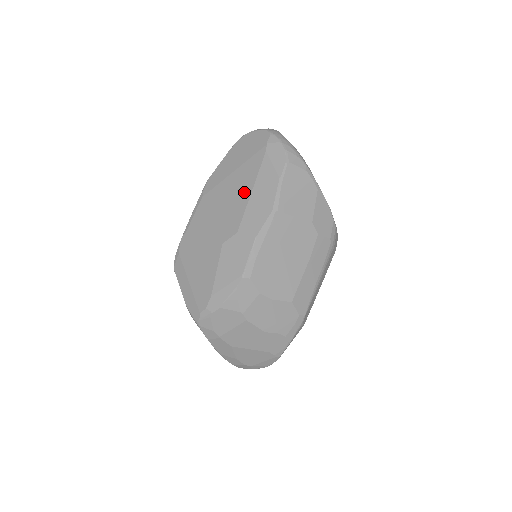
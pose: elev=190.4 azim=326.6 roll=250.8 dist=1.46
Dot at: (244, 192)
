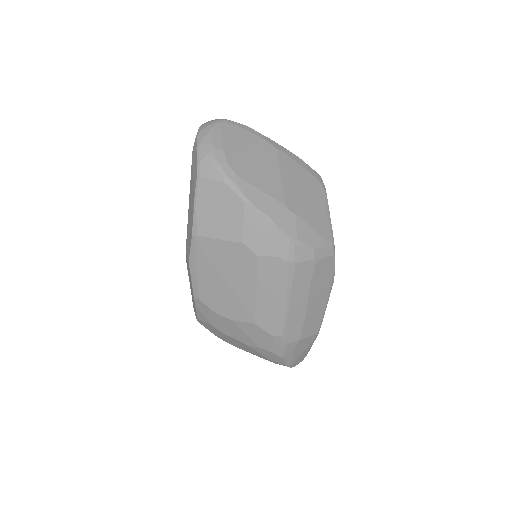
Dot at: occluded
